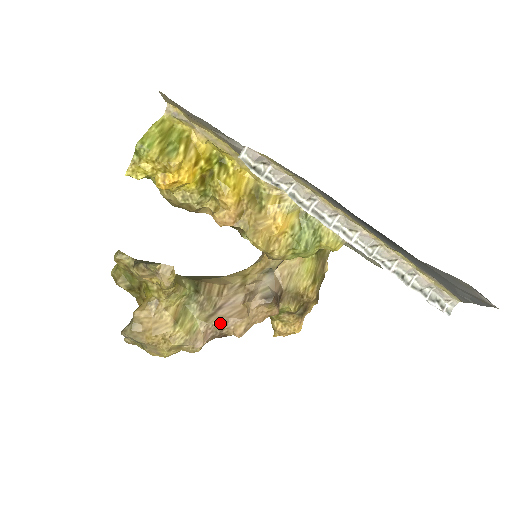
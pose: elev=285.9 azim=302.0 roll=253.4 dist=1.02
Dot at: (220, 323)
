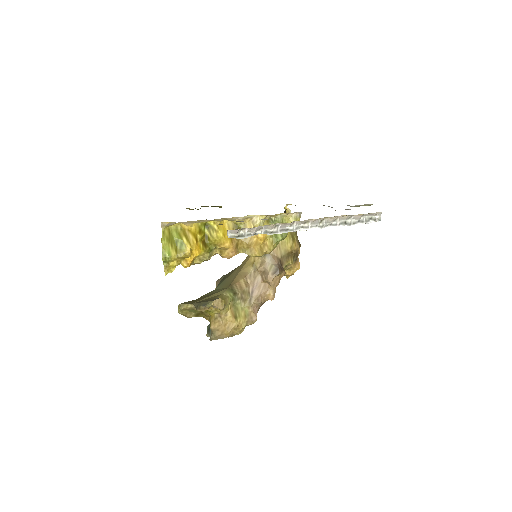
Dot at: (258, 300)
